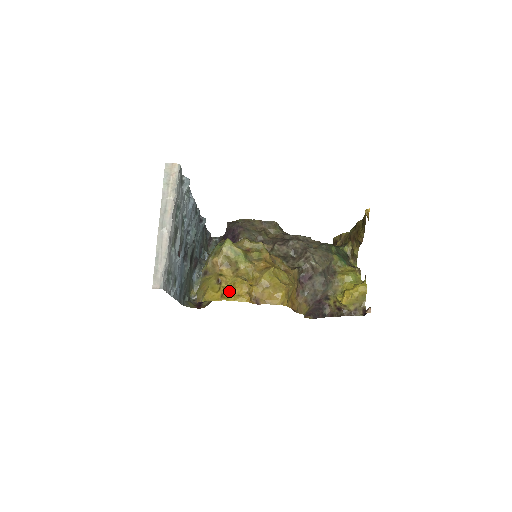
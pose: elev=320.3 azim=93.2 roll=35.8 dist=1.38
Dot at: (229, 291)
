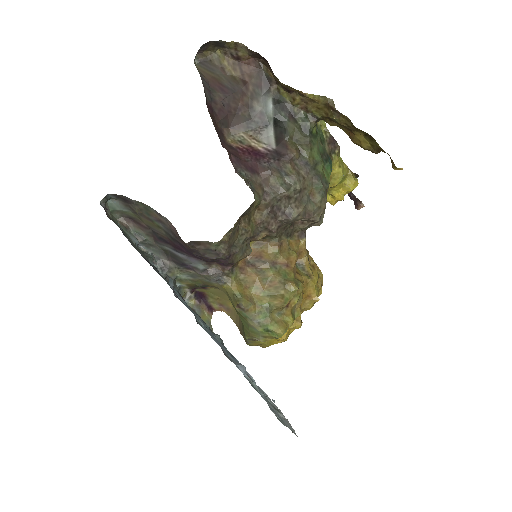
Dot at: (286, 335)
